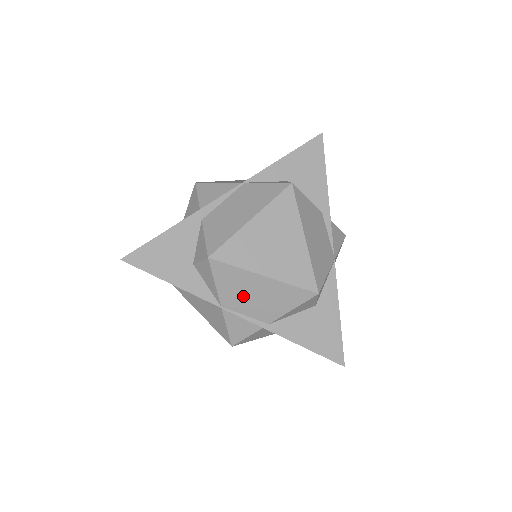
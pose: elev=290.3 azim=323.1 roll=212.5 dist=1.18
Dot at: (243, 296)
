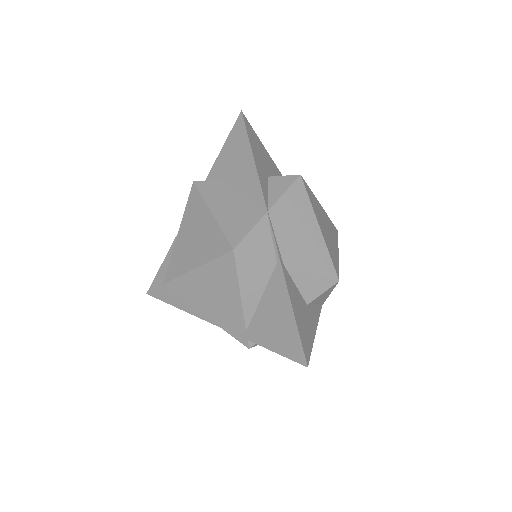
Dot at: (291, 223)
